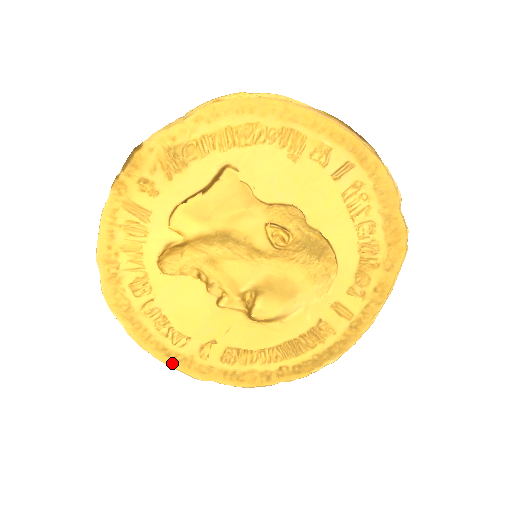
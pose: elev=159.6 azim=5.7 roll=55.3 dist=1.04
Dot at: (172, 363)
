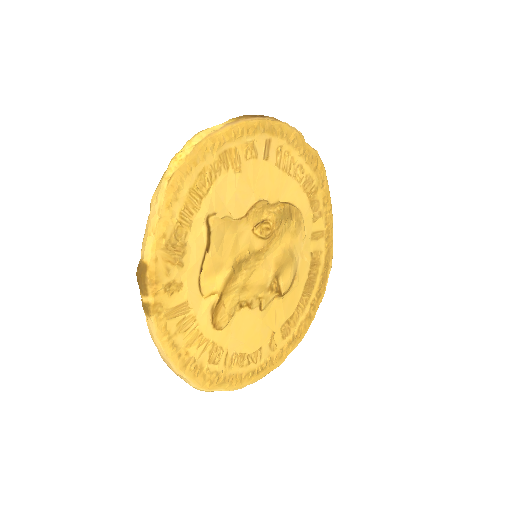
Dot at: (263, 374)
